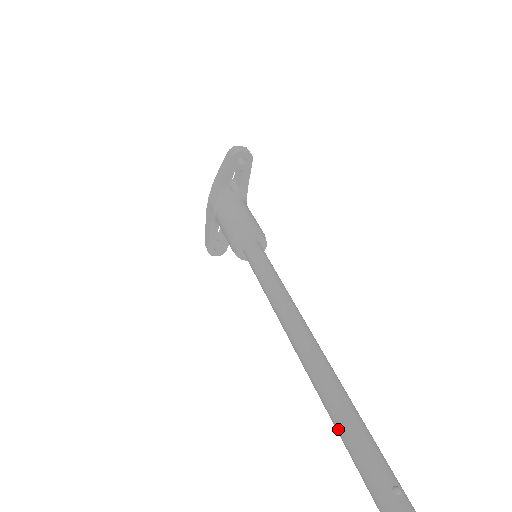
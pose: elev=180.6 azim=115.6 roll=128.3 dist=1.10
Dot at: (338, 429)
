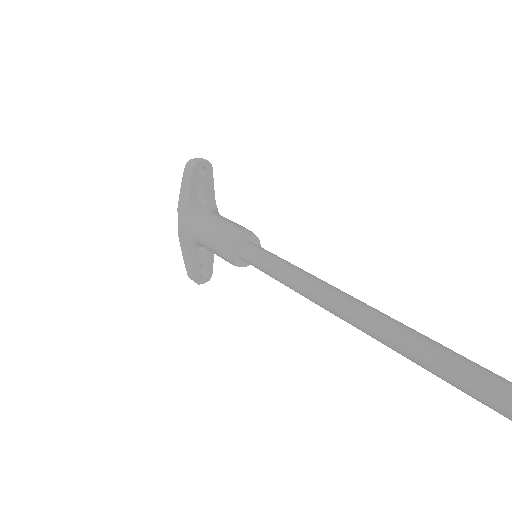
Dot at: (439, 372)
